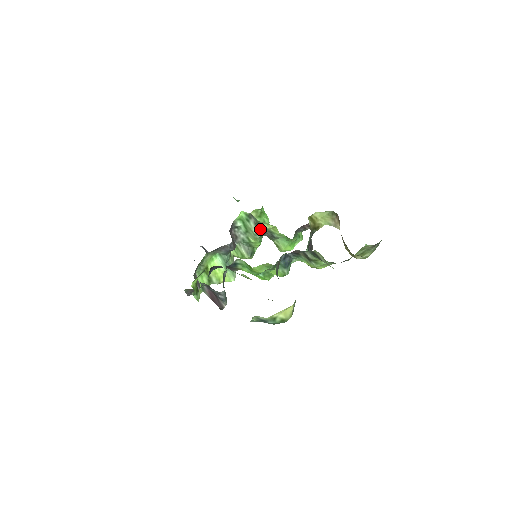
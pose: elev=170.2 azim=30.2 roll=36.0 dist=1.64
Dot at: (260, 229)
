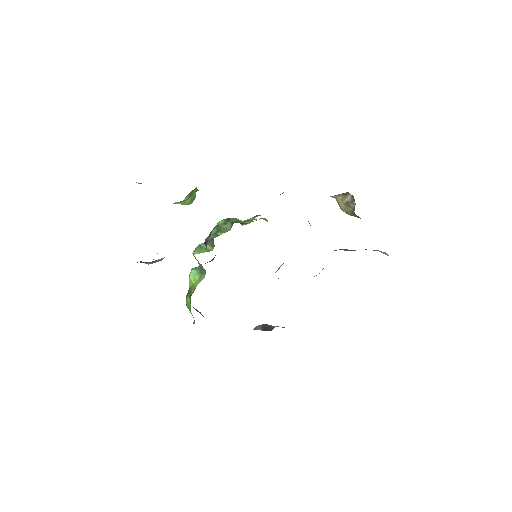
Dot at: occluded
